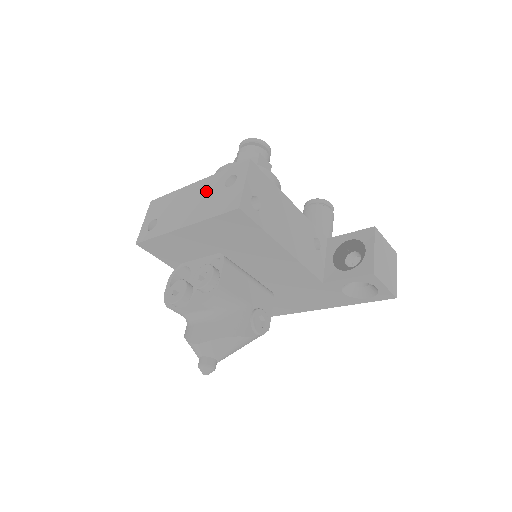
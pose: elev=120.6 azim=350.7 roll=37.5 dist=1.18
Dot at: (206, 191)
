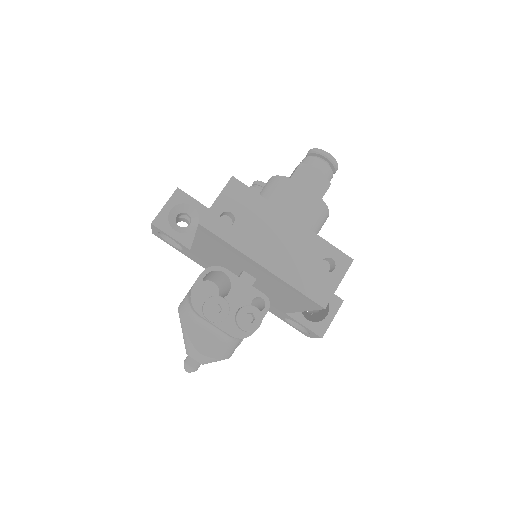
Dot at: (301, 247)
